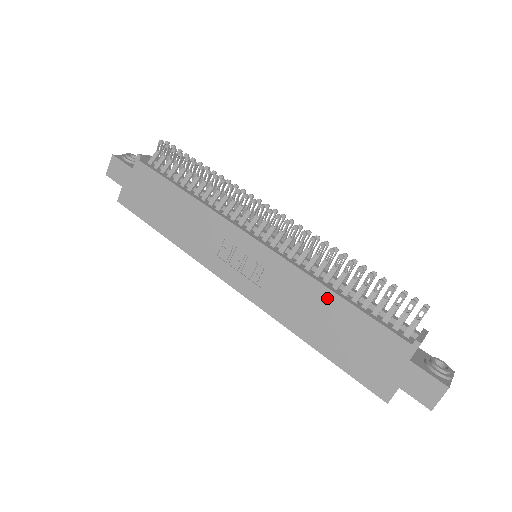
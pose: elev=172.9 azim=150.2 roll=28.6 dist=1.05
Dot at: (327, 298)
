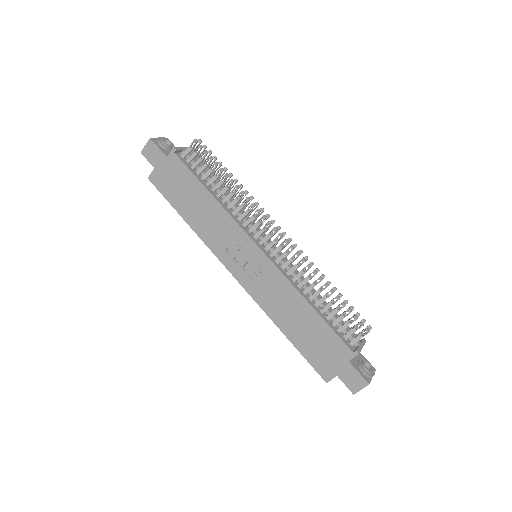
Dot at: (303, 306)
